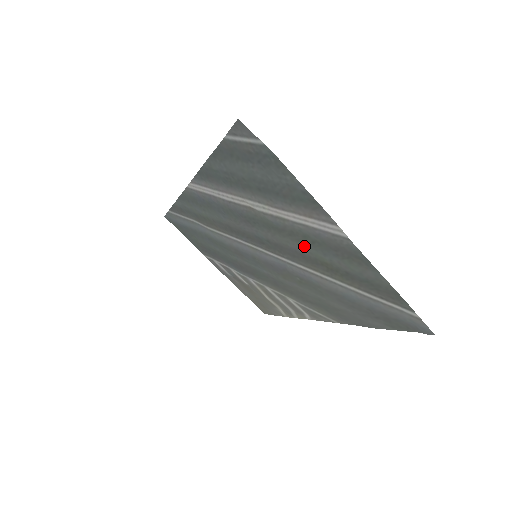
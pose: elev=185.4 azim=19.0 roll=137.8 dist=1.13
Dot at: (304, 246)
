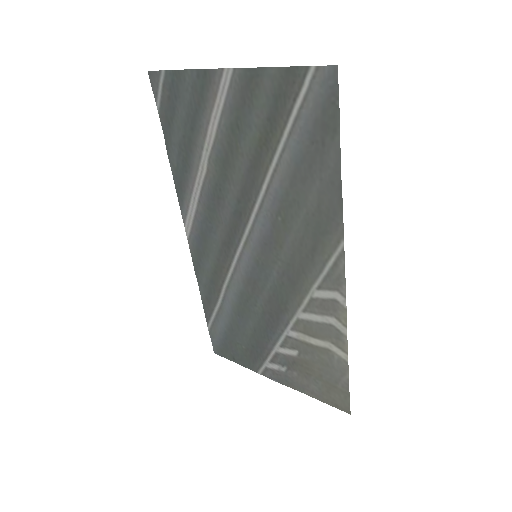
Dot at: (243, 148)
